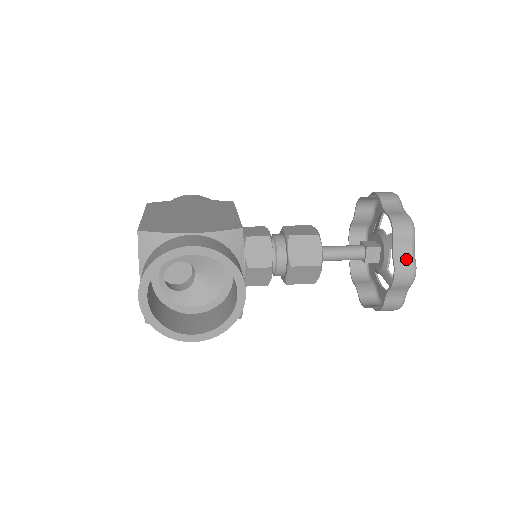
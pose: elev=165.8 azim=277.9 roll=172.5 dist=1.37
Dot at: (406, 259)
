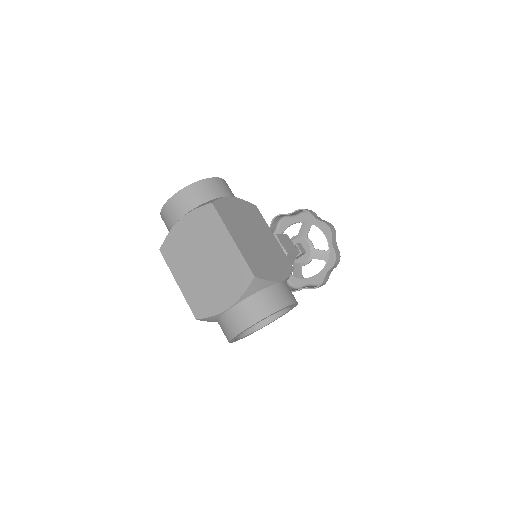
Dot at: (327, 278)
